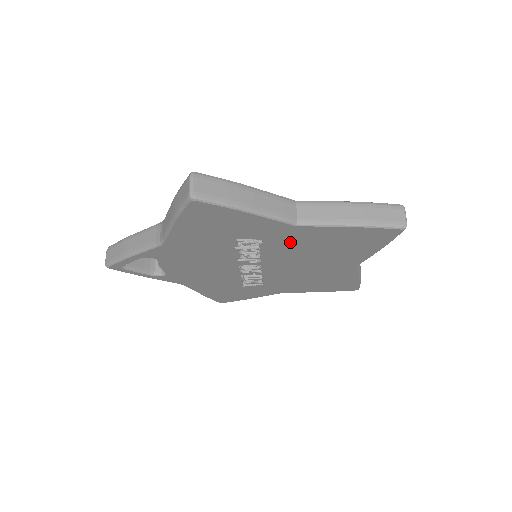
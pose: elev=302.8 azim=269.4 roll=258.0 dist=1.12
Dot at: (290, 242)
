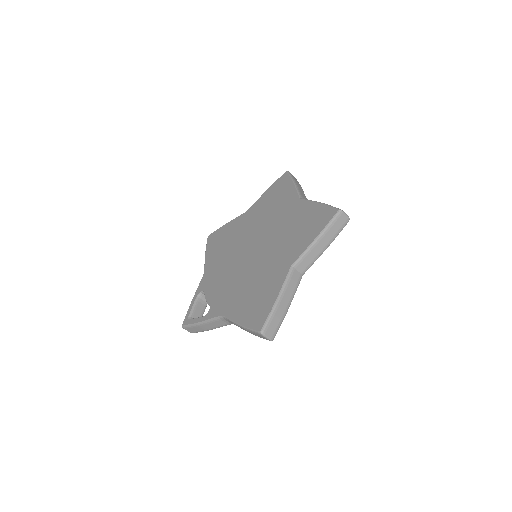
Dot at: occluded
